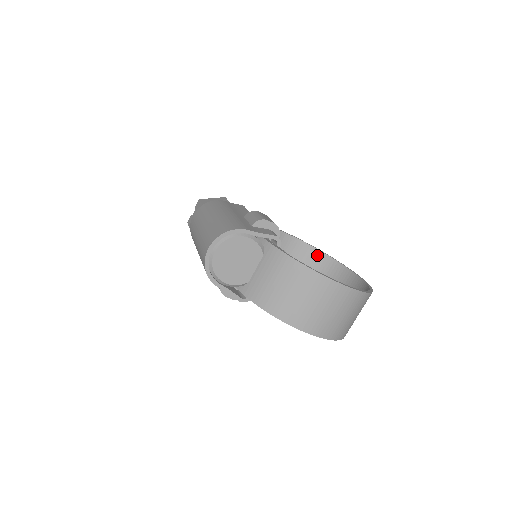
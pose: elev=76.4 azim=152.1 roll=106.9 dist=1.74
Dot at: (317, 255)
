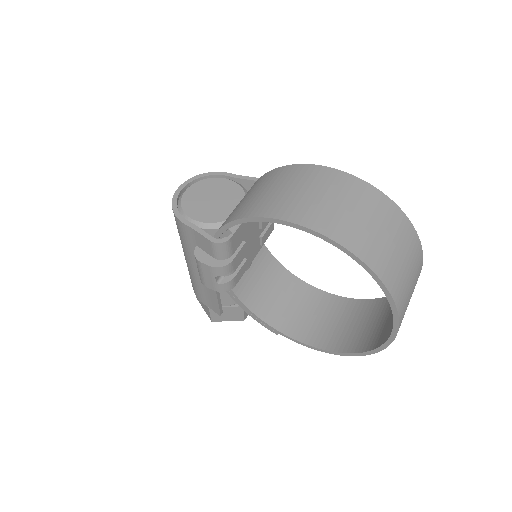
Dot at: (361, 305)
